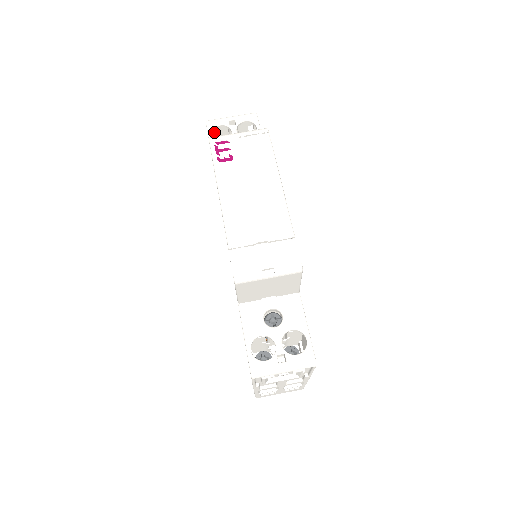
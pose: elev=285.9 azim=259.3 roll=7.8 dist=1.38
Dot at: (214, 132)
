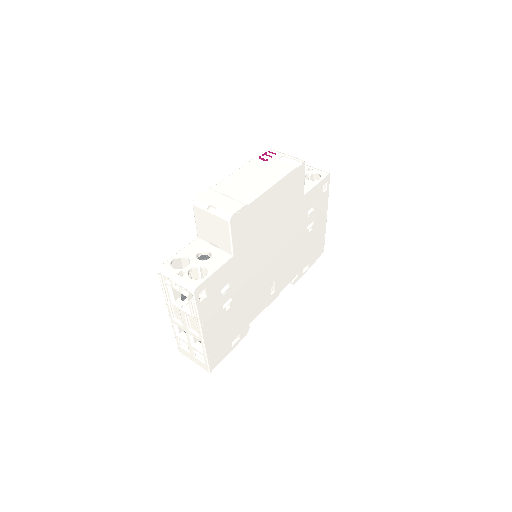
Dot at: occluded
